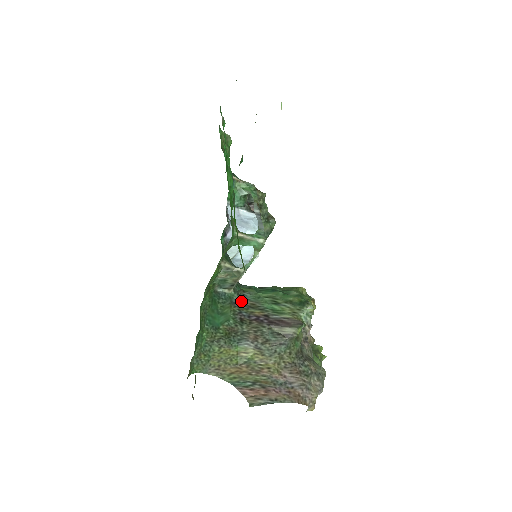
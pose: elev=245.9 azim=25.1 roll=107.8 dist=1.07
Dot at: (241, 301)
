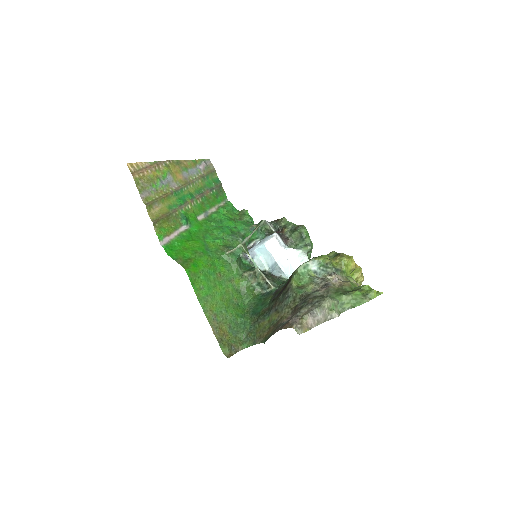
Dot at: (278, 290)
